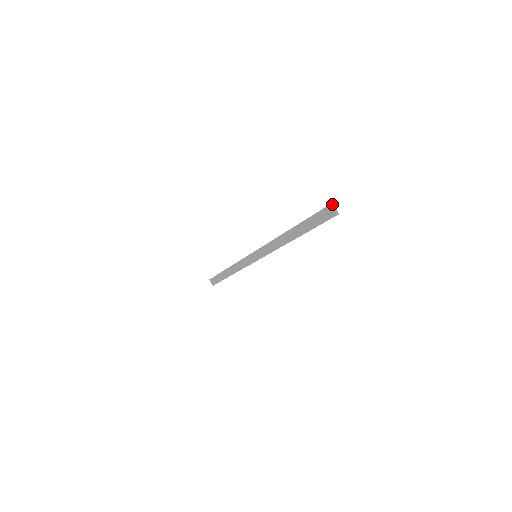
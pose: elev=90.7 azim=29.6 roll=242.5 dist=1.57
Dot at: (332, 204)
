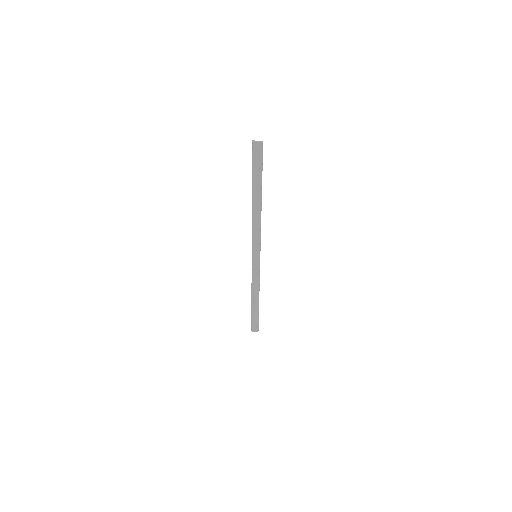
Dot at: (253, 141)
